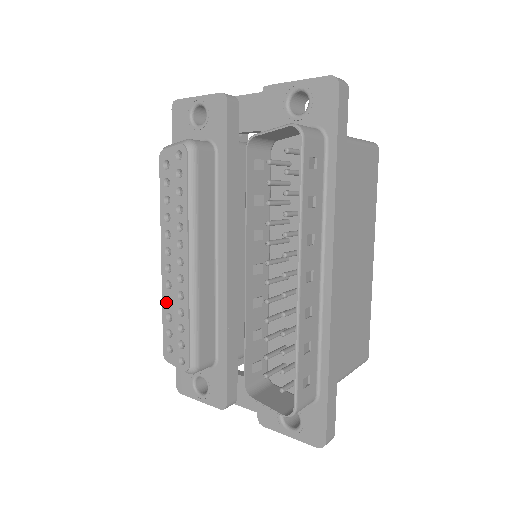
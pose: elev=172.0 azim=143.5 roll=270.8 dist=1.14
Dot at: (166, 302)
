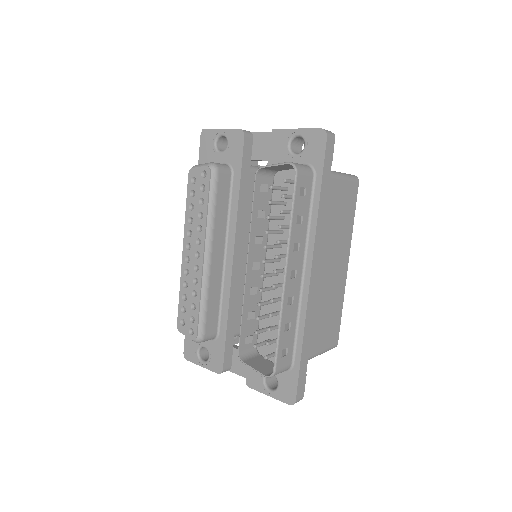
Dot at: (183, 285)
